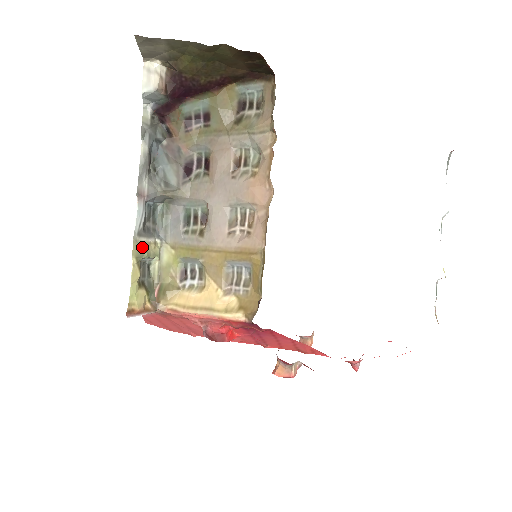
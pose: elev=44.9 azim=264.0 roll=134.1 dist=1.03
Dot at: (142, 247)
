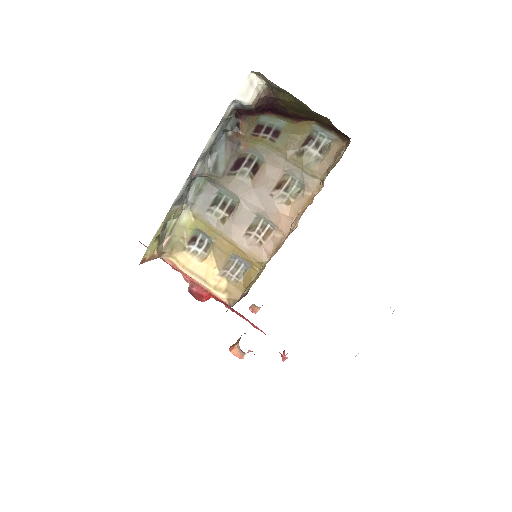
Dot at: (172, 213)
